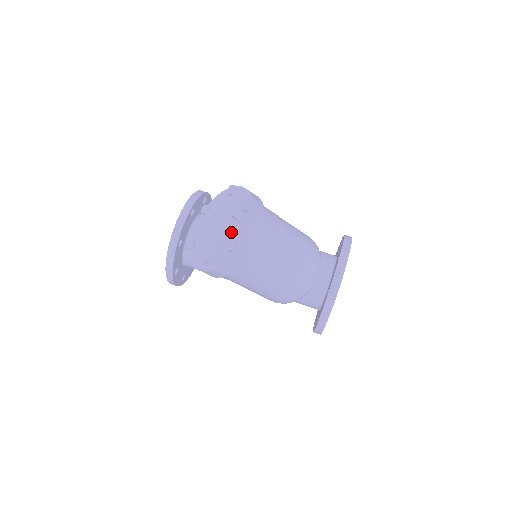
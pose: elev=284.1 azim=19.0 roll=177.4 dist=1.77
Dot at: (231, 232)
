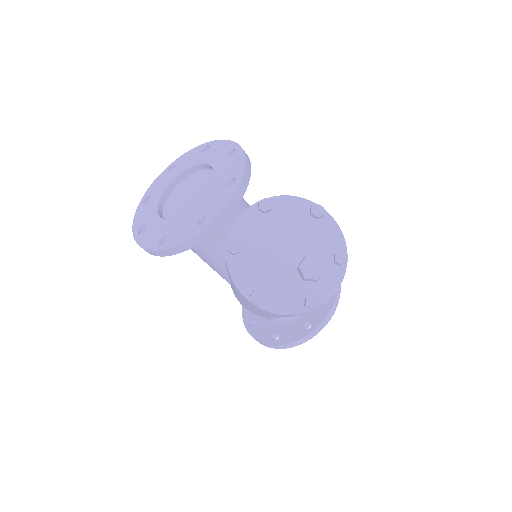
Dot at: (313, 280)
